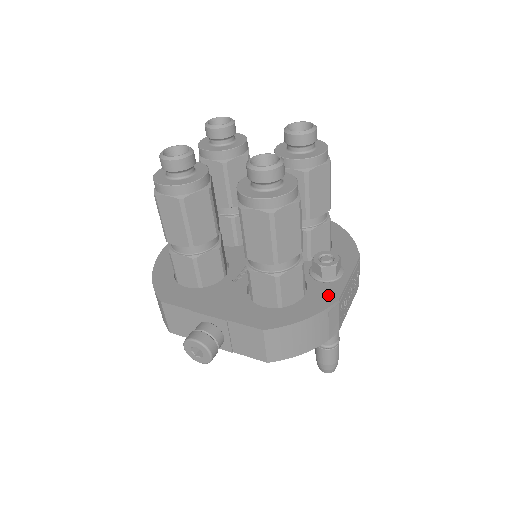
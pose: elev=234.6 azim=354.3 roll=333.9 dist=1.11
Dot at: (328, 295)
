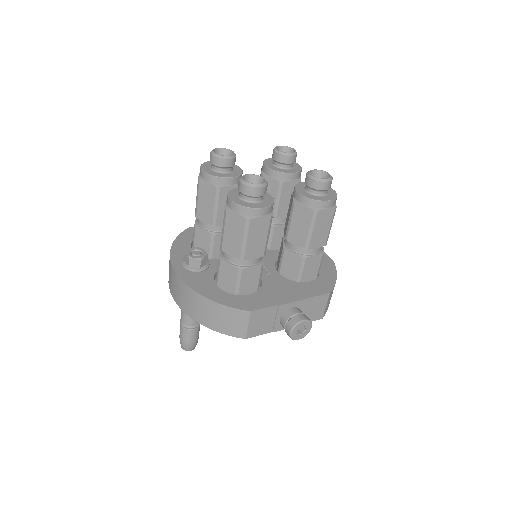
Dot at: (326, 260)
